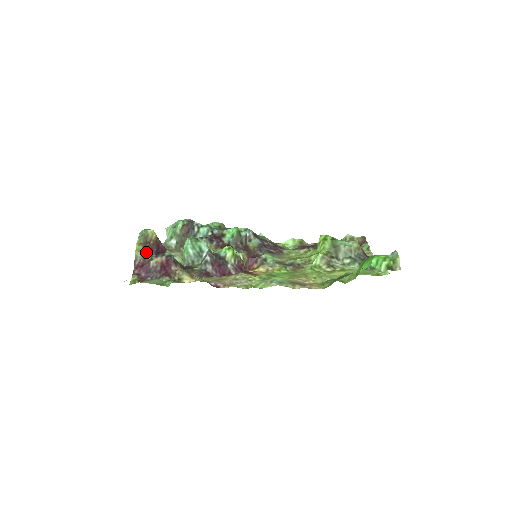
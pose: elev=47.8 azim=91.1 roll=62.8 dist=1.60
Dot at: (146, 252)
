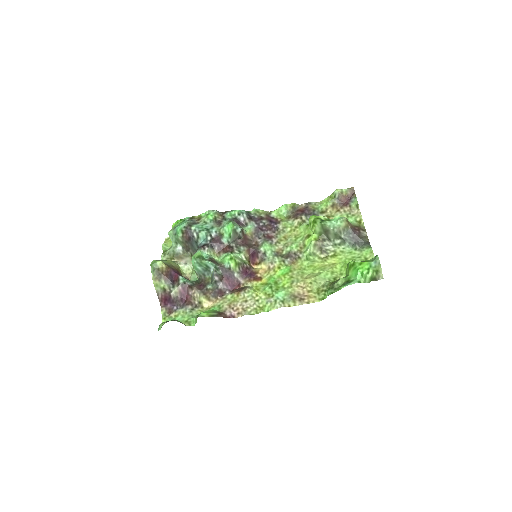
Dot at: (163, 285)
